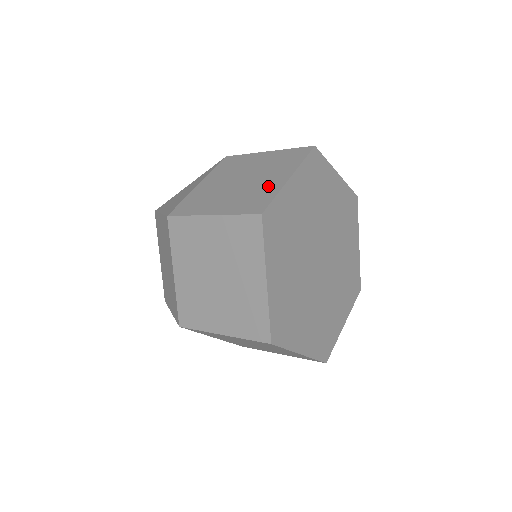
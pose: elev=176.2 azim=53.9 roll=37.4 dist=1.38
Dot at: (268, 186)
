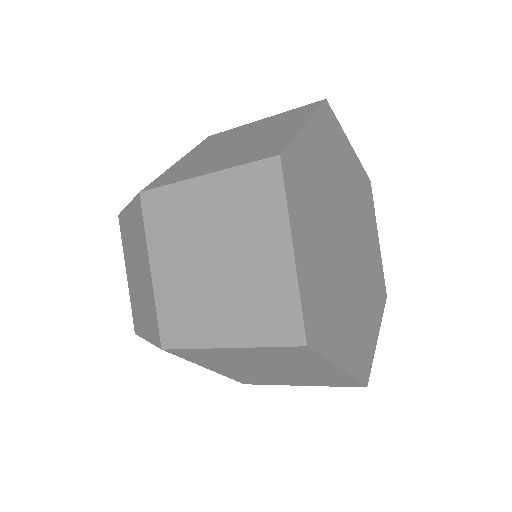
Dot at: (278, 136)
